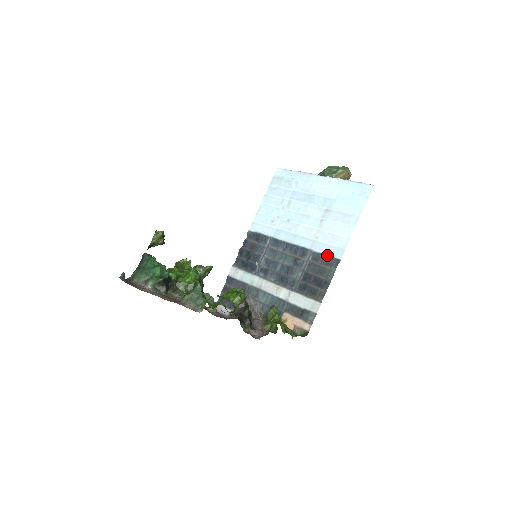
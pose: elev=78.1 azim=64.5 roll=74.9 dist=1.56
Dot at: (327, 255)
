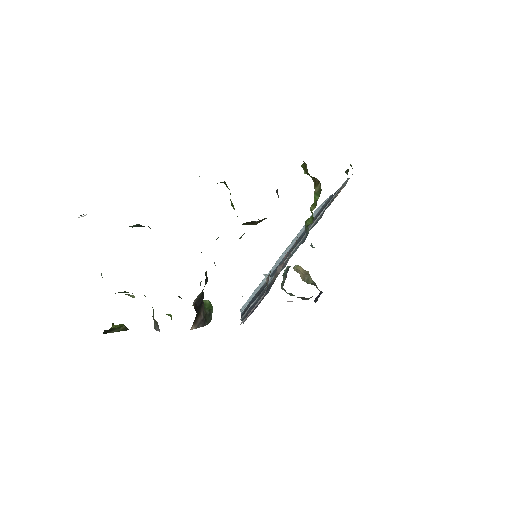
Dot at: (320, 209)
